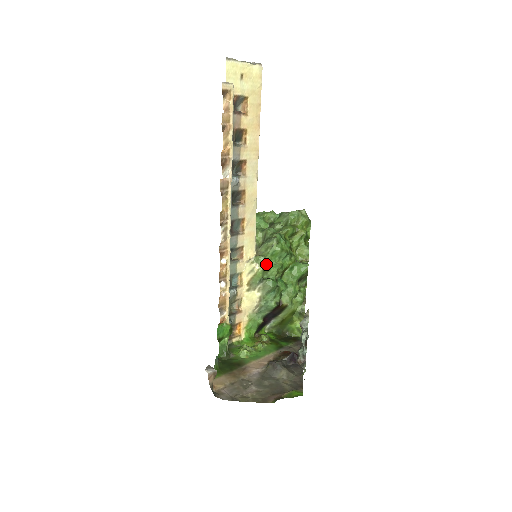
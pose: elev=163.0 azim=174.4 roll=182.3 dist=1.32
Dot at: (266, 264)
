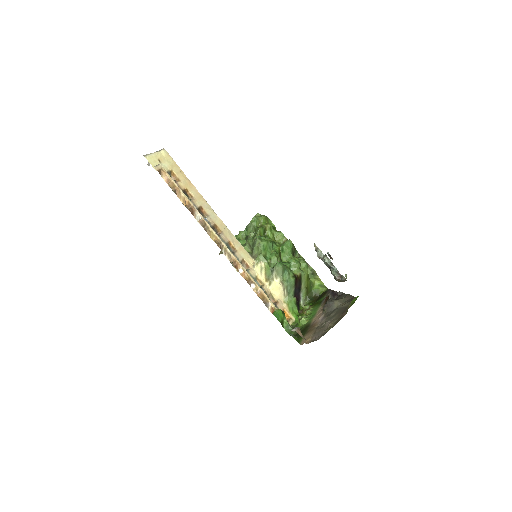
Dot at: (266, 258)
